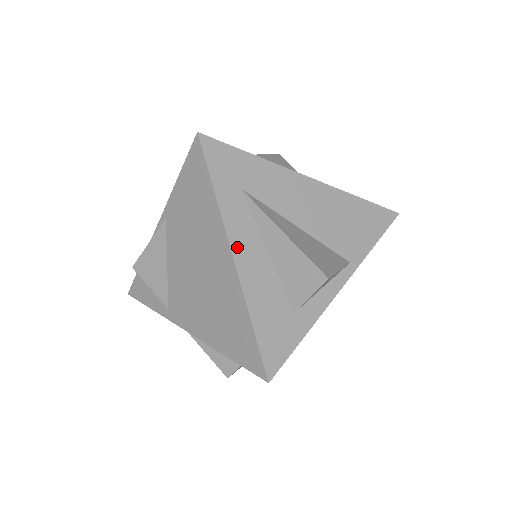
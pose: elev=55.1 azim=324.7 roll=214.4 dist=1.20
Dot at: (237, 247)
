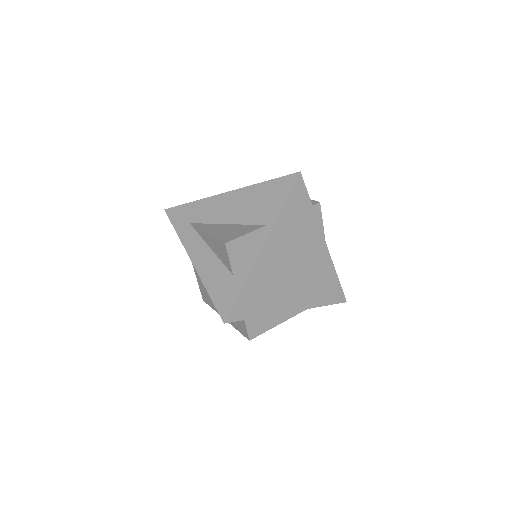
Dot at: (193, 255)
